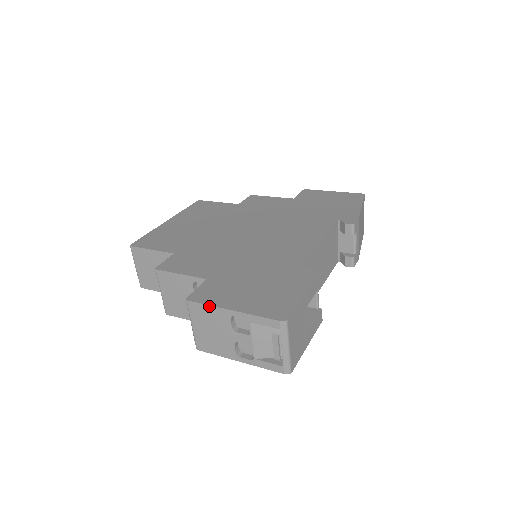
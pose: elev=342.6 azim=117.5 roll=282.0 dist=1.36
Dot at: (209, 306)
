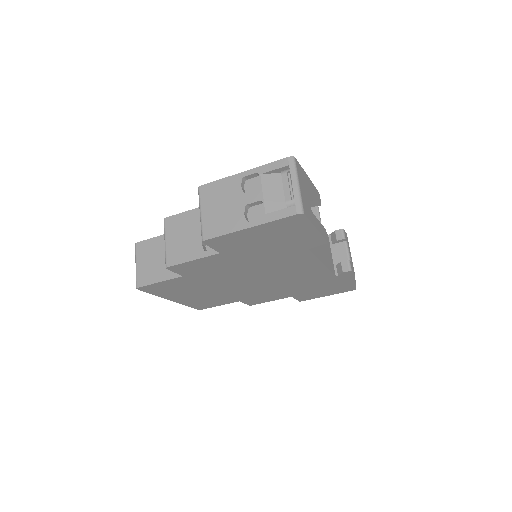
Dot at: (221, 180)
